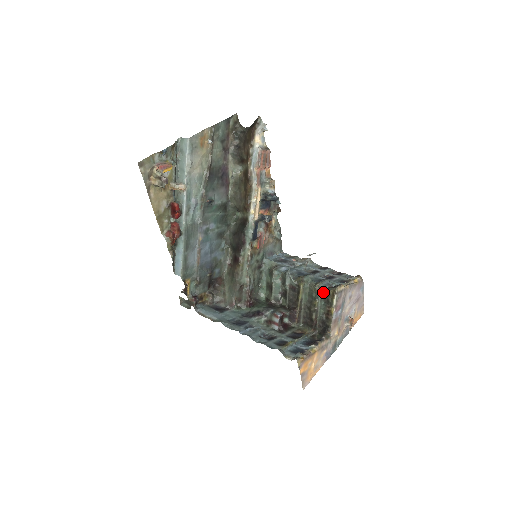
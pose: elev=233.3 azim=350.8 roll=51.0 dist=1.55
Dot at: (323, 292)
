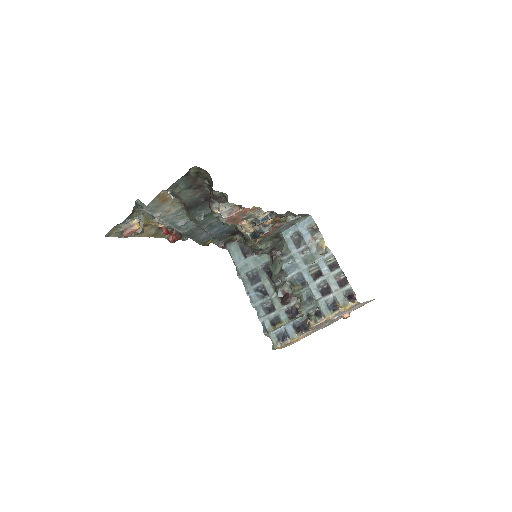
Dot at: occluded
